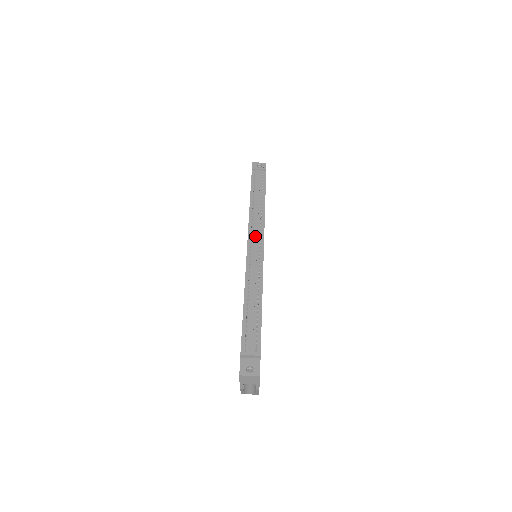
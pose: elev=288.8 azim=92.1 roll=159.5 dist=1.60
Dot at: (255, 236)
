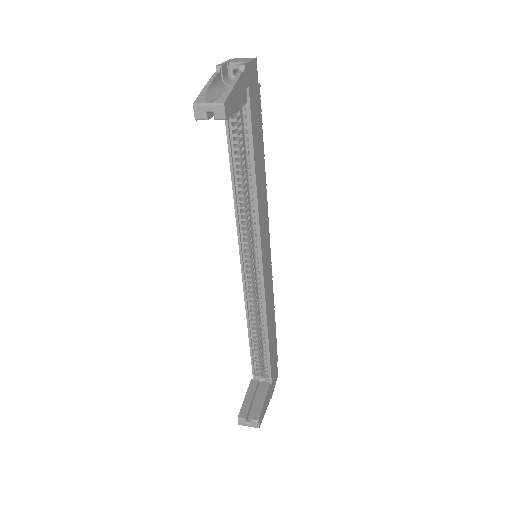
Dot at: occluded
